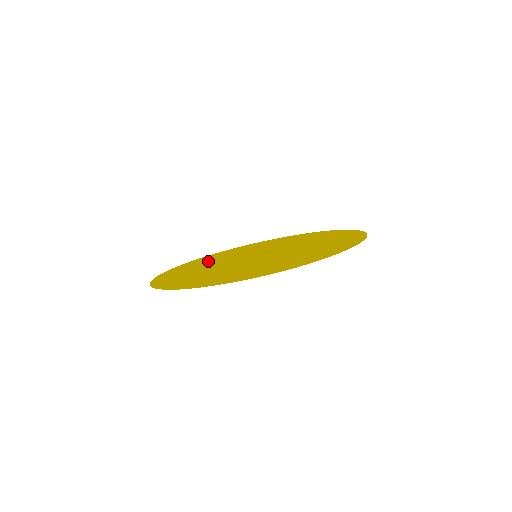
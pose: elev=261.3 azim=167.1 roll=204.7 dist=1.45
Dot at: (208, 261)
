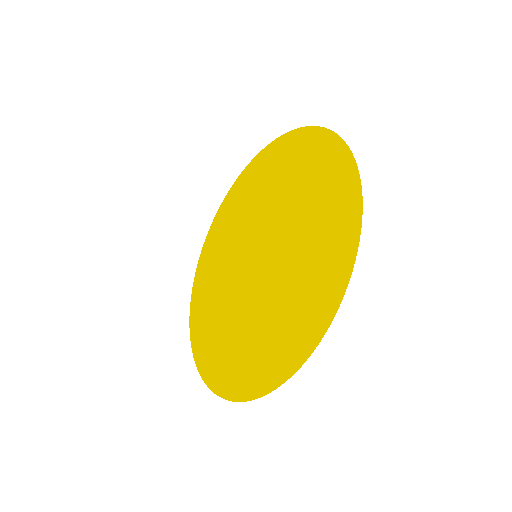
Dot at: (232, 221)
